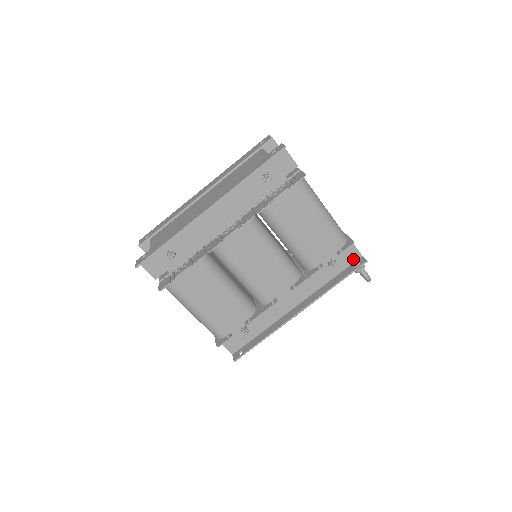
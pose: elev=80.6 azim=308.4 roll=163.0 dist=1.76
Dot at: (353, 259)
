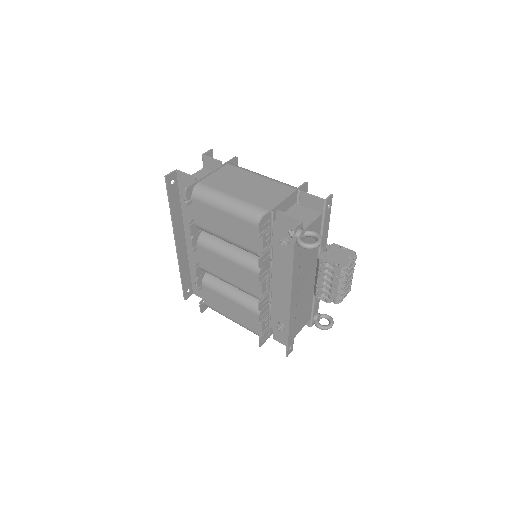
Dot at: (290, 230)
